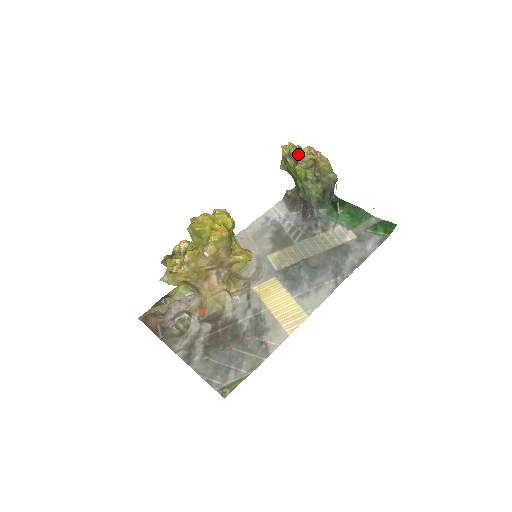
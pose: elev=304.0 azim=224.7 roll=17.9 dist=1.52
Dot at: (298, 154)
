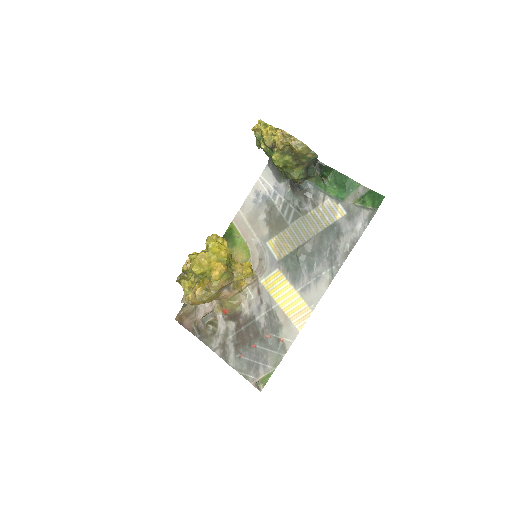
Dot at: (271, 141)
